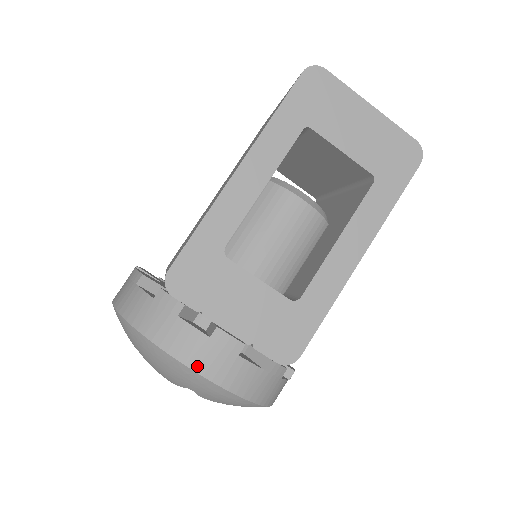
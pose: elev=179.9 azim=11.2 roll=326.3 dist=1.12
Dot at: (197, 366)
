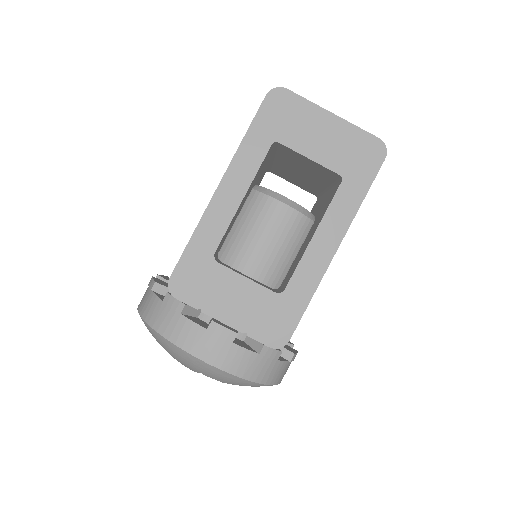
Dot at: (199, 354)
